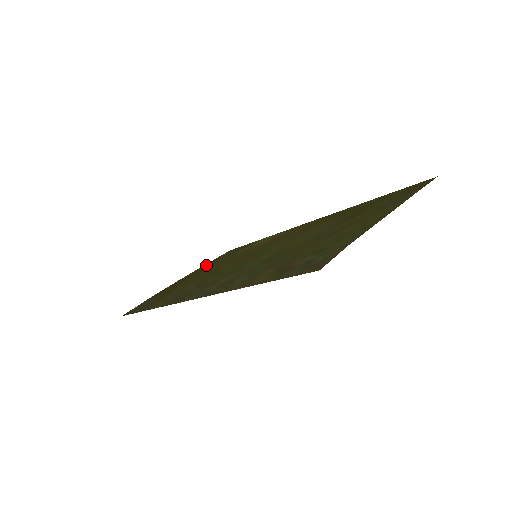
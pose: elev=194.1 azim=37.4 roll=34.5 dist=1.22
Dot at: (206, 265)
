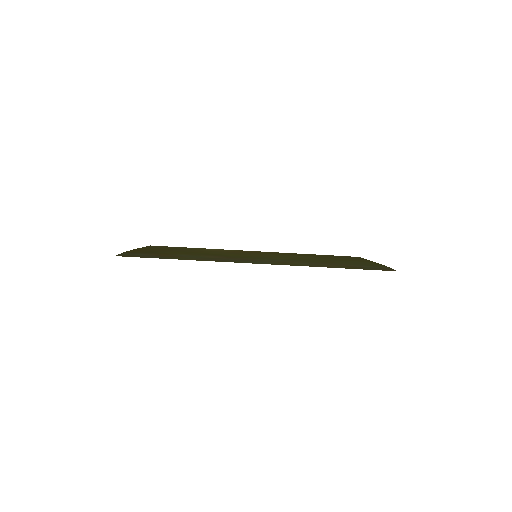
Dot at: occluded
